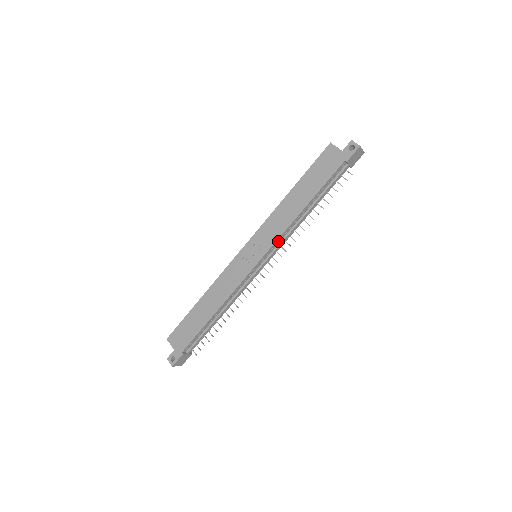
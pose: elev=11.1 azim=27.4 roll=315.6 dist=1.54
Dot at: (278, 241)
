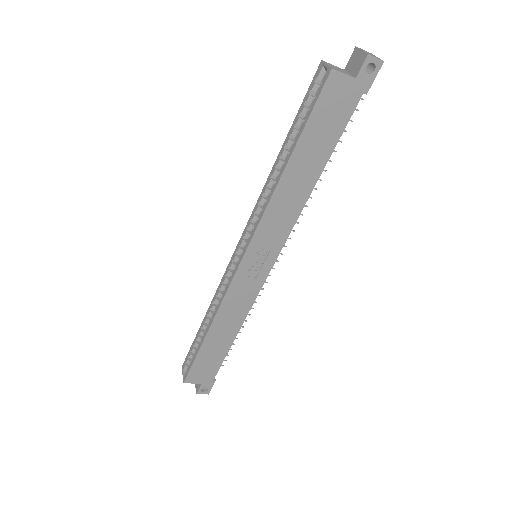
Dot at: (287, 232)
